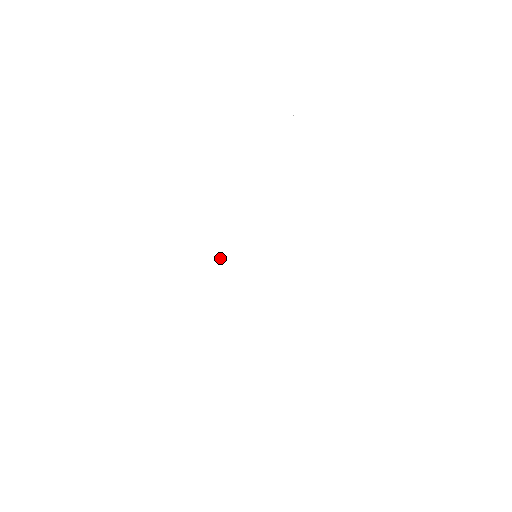
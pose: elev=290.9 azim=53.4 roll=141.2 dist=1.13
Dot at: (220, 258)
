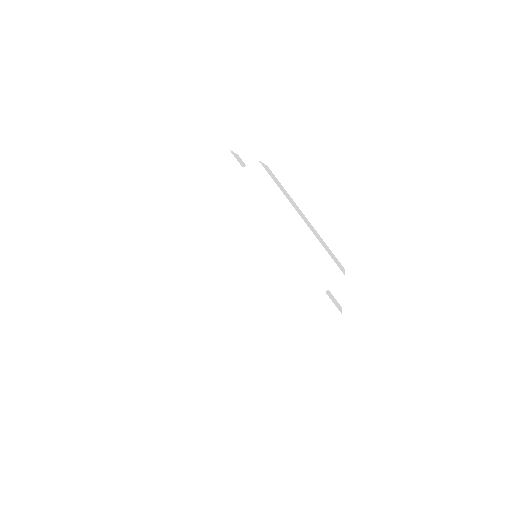
Dot at: (246, 193)
